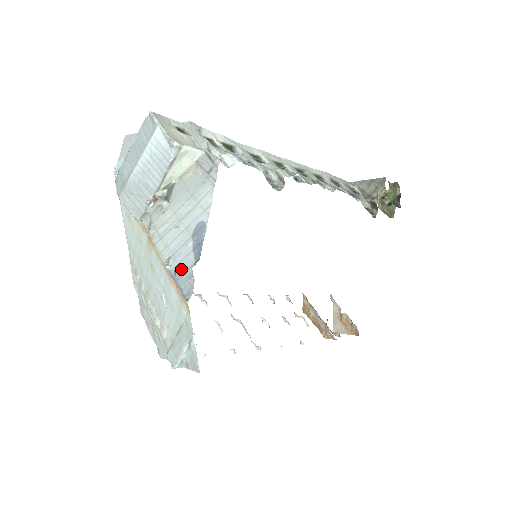
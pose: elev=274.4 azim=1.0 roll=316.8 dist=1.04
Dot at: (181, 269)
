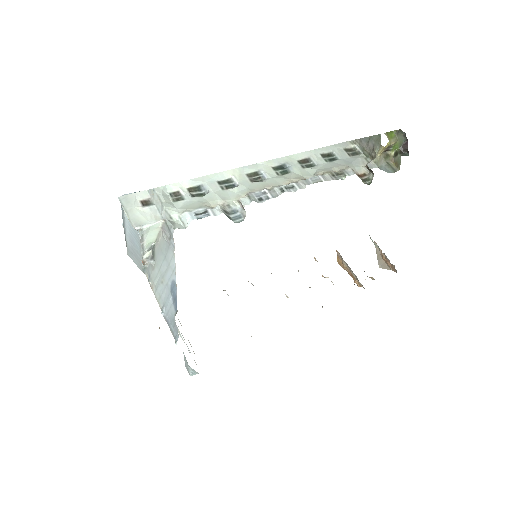
Dot at: (170, 316)
